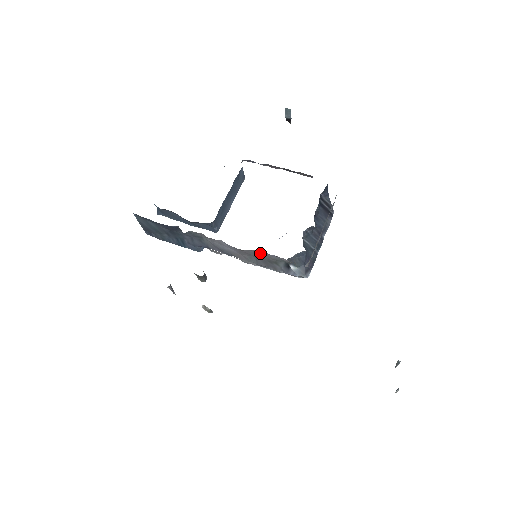
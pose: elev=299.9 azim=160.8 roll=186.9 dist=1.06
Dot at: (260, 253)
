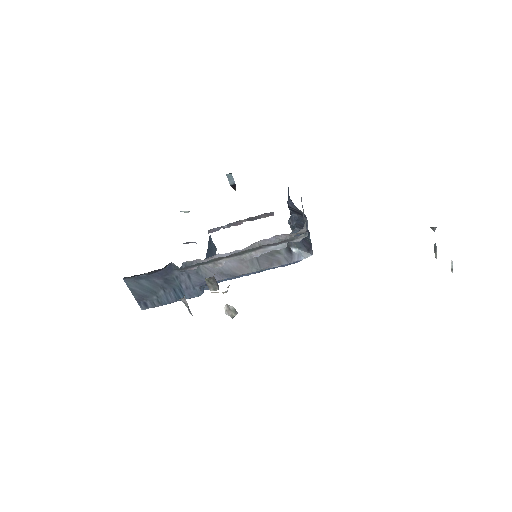
Dot at: (258, 246)
